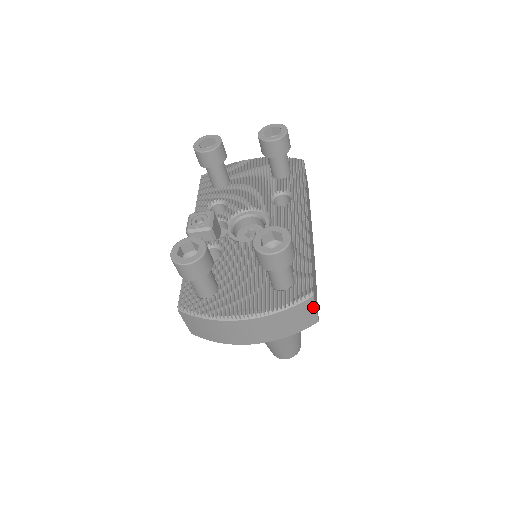
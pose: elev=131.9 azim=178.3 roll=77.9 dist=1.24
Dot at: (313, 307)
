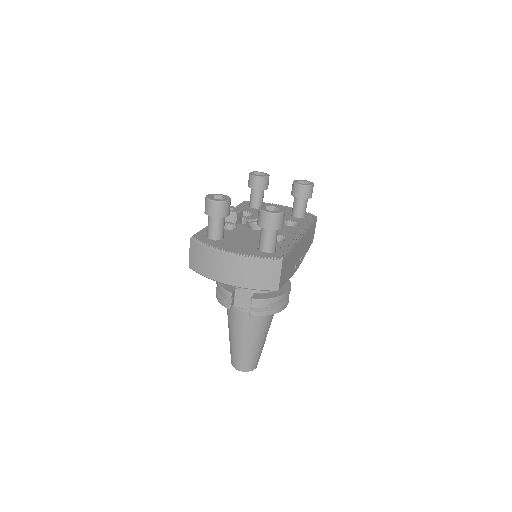
Dot at: (279, 272)
